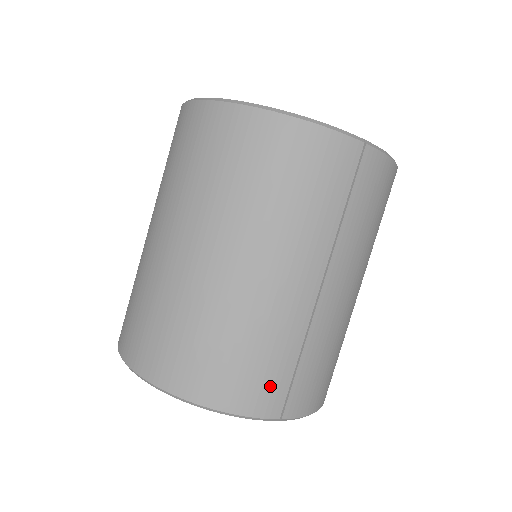
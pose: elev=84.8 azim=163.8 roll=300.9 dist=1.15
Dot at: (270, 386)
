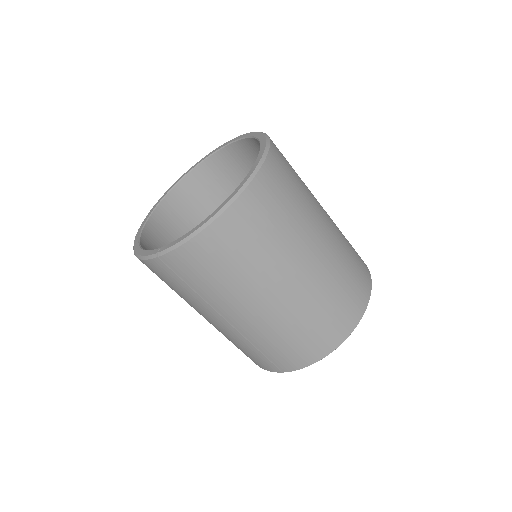
Dot at: (260, 360)
